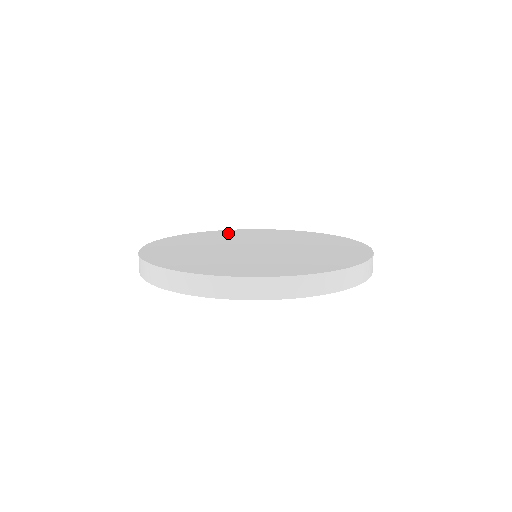
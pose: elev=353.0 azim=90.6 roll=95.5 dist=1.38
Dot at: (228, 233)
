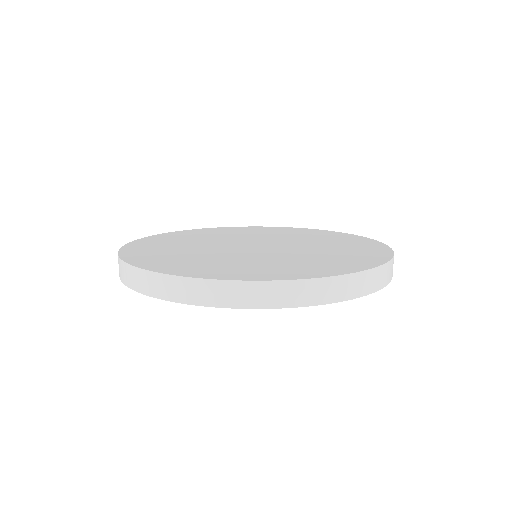
Dot at: (307, 232)
